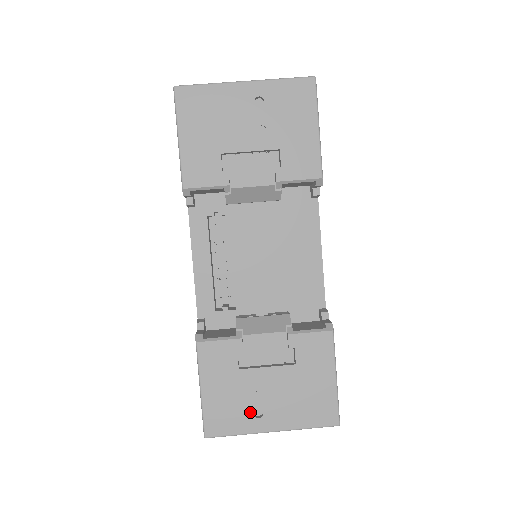
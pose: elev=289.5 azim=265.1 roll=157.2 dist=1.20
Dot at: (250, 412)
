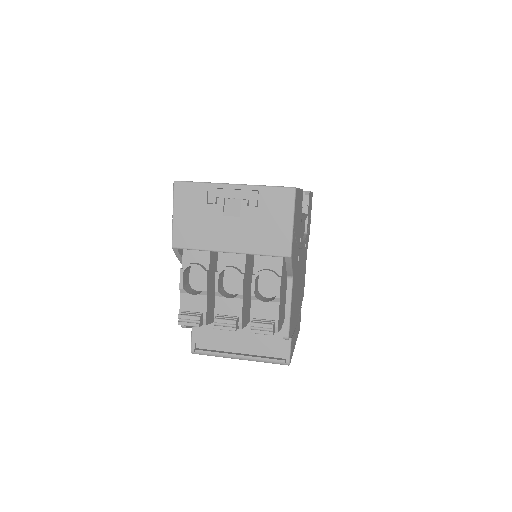
Dot at: occluded
